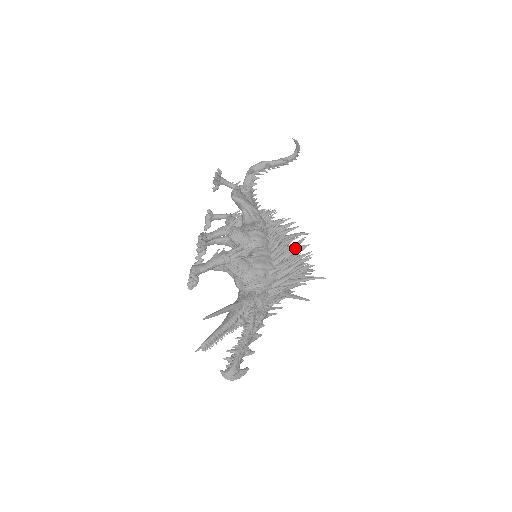
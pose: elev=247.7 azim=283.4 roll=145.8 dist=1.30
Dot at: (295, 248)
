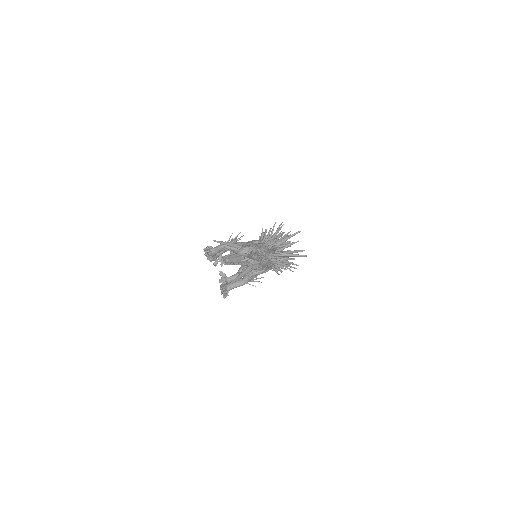
Dot at: occluded
